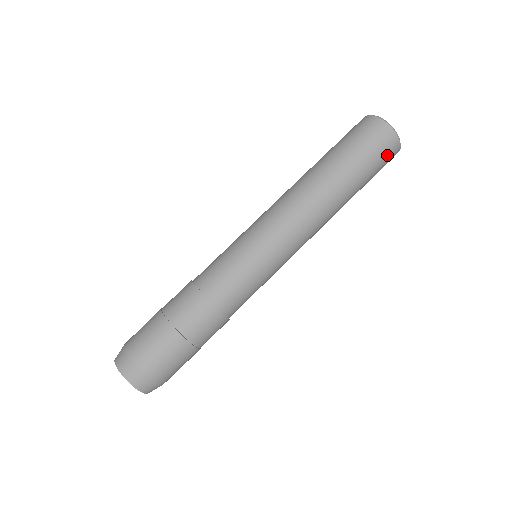
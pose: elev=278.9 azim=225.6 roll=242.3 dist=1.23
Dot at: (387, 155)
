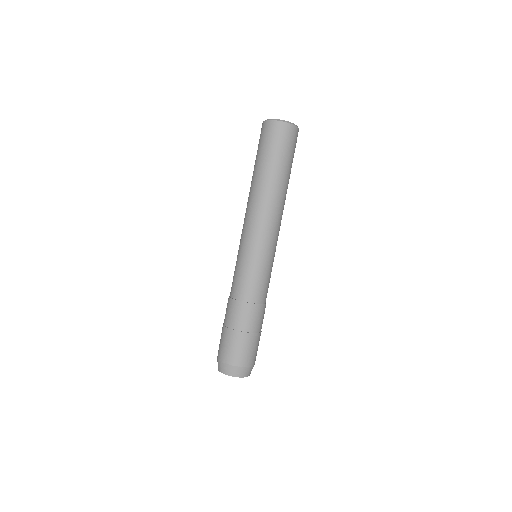
Dot at: (283, 136)
